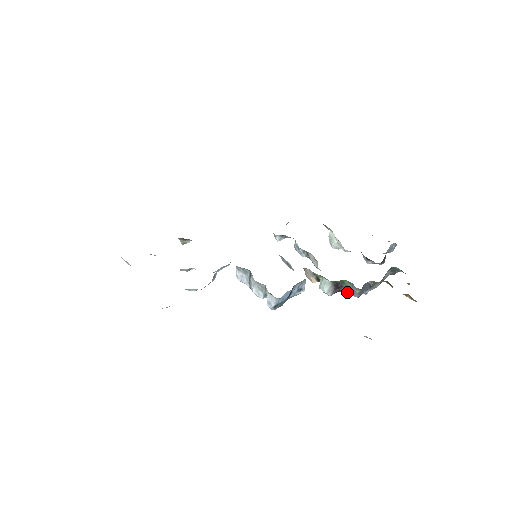
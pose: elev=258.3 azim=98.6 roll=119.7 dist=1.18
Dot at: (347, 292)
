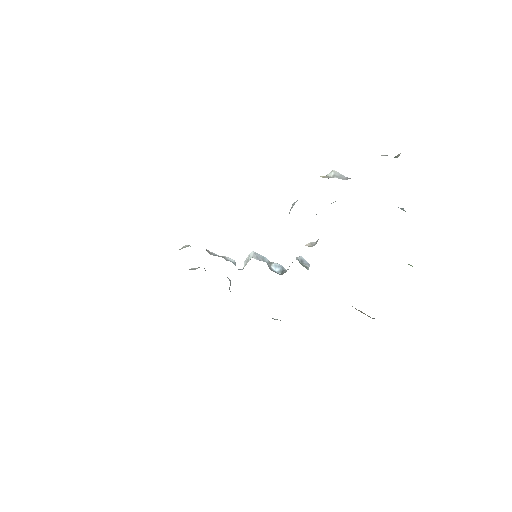
Dot at: occluded
